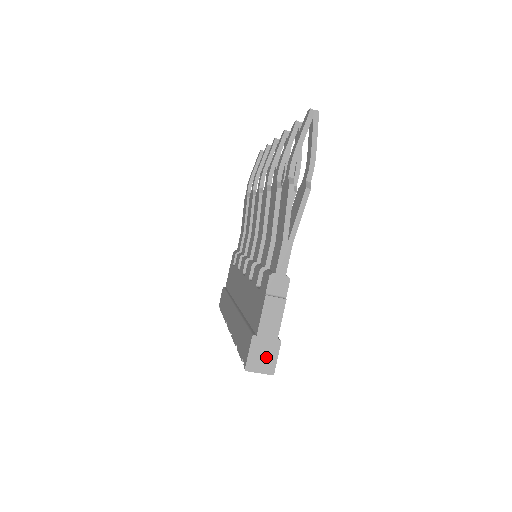
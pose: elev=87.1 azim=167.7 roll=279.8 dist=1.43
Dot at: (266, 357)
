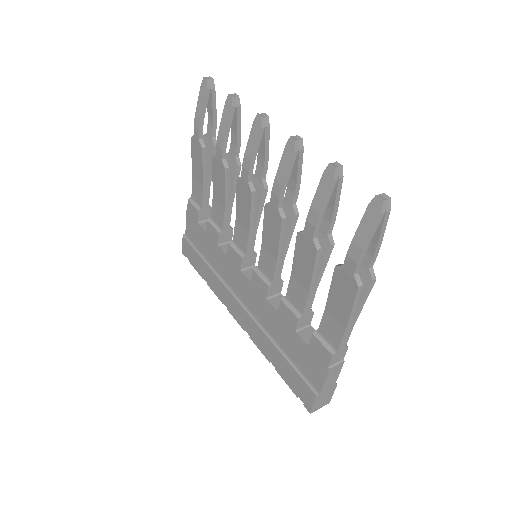
Dot at: (325, 398)
